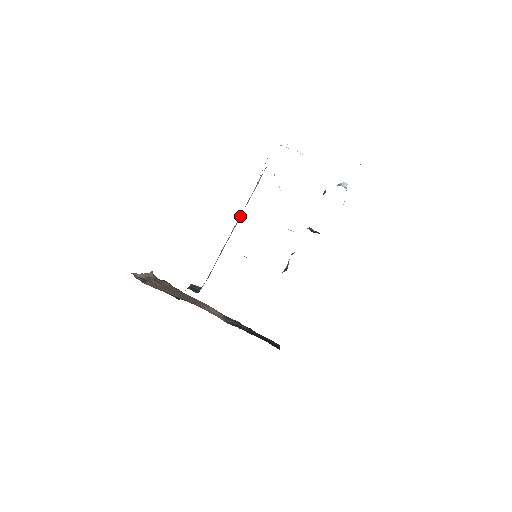
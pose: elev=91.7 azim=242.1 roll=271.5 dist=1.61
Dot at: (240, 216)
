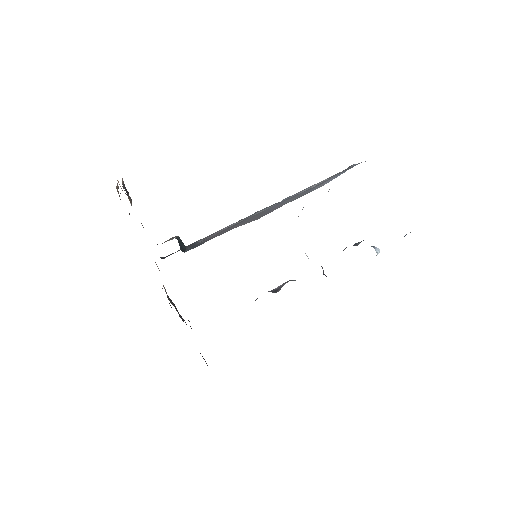
Dot at: (273, 205)
